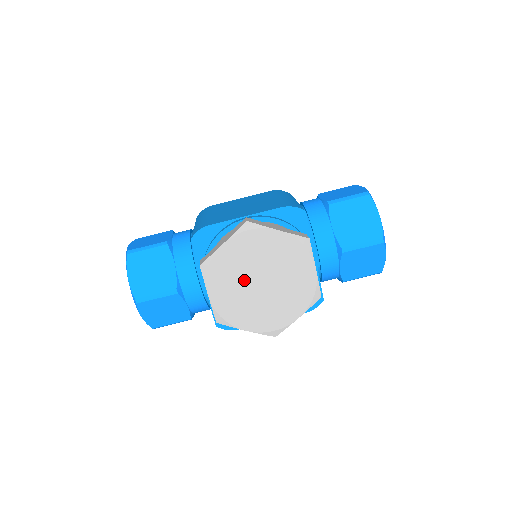
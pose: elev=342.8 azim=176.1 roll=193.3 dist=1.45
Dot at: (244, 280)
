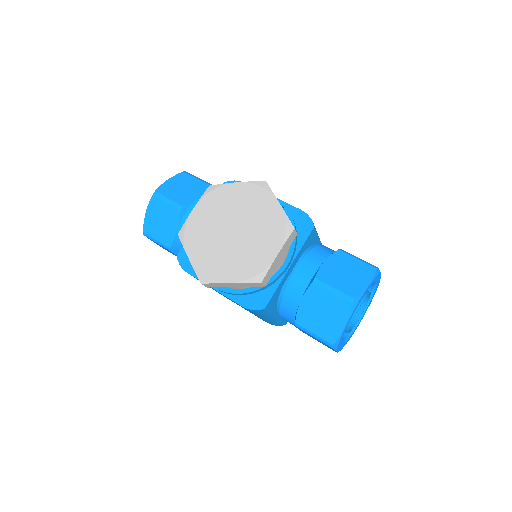
Dot at: (224, 219)
